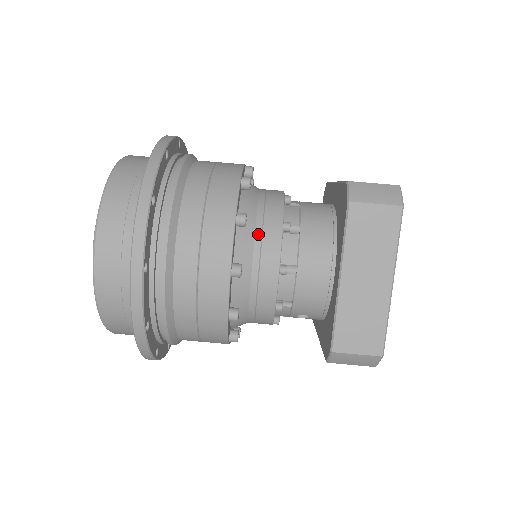
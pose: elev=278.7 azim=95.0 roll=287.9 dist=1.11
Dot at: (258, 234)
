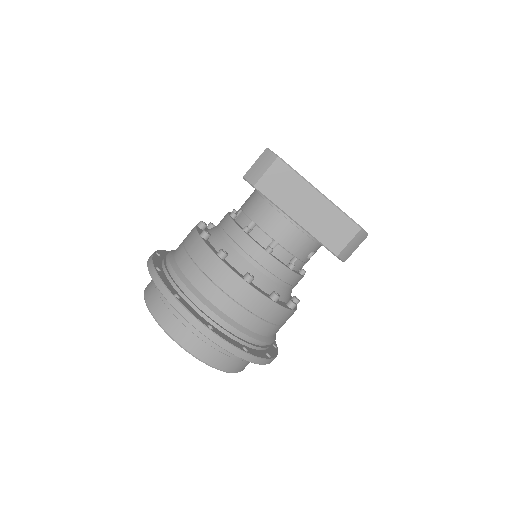
Dot at: (238, 250)
